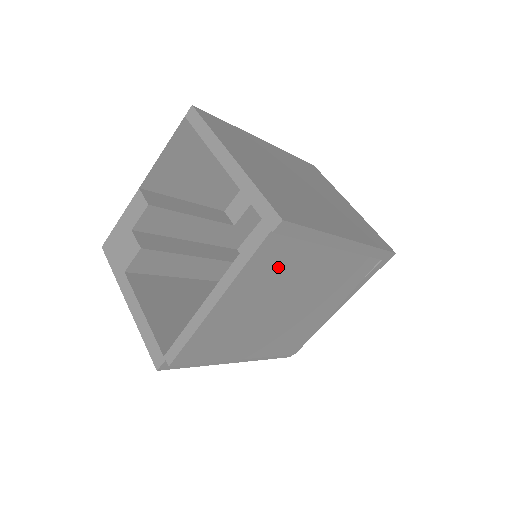
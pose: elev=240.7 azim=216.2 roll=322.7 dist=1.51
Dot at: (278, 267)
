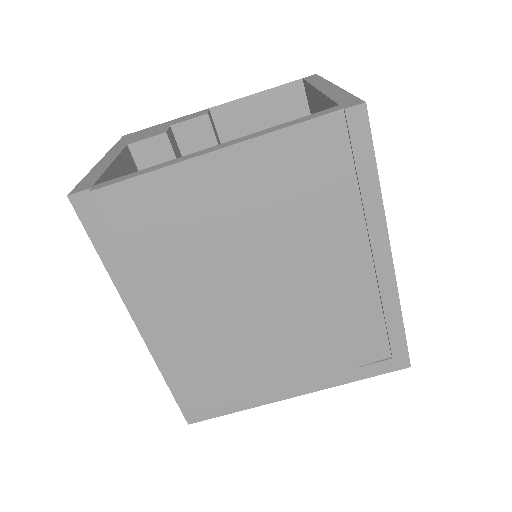
Dot at: (306, 189)
